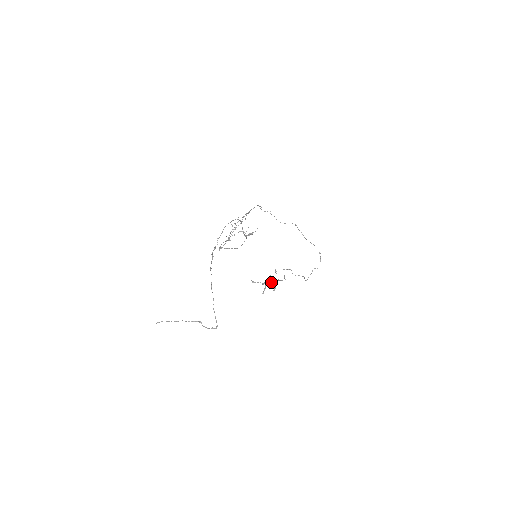
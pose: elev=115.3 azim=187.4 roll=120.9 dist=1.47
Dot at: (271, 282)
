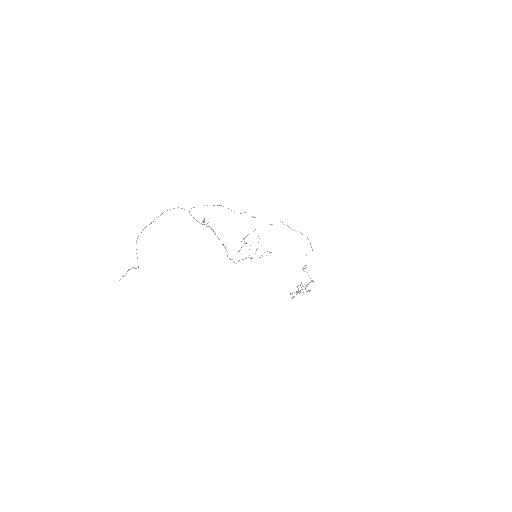
Dot at: (309, 291)
